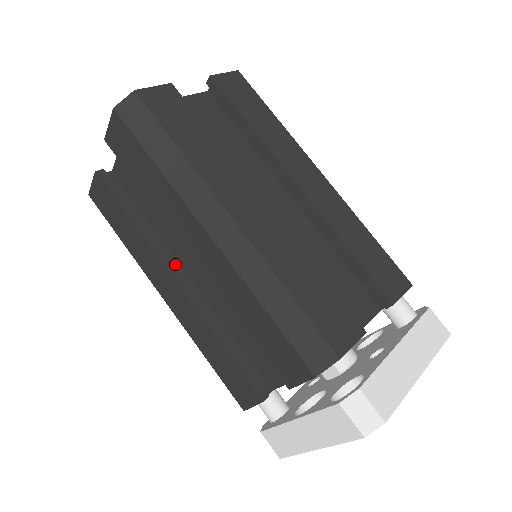
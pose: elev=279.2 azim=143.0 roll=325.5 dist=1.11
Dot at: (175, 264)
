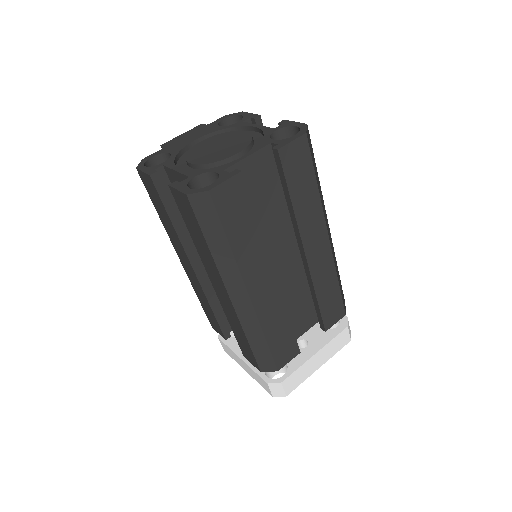
Dot at: (196, 250)
